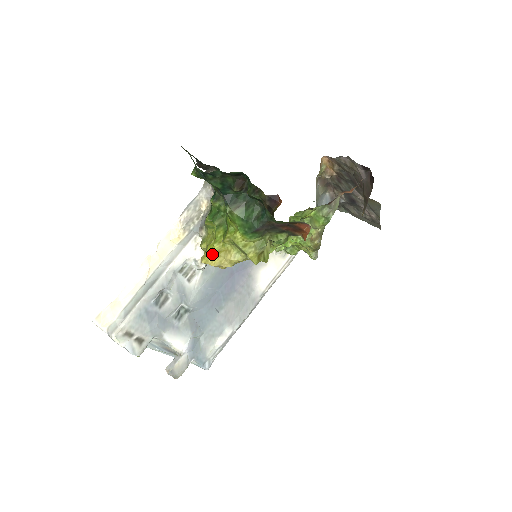
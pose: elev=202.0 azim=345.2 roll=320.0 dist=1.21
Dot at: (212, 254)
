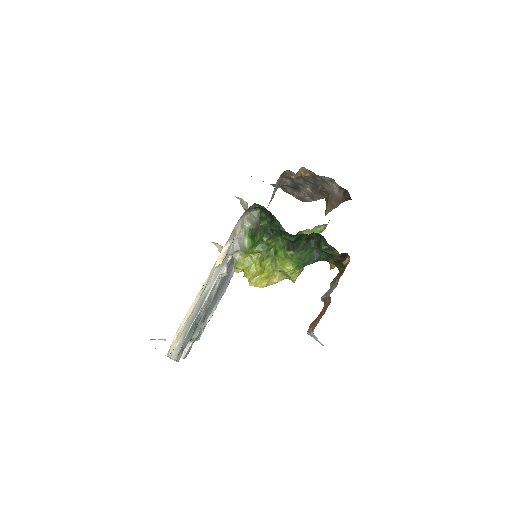
Dot at: (261, 279)
